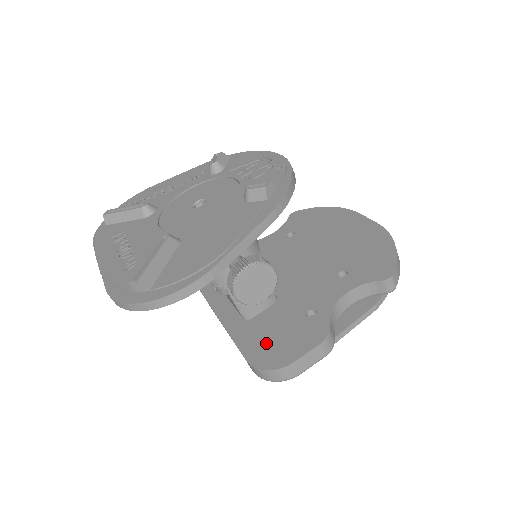
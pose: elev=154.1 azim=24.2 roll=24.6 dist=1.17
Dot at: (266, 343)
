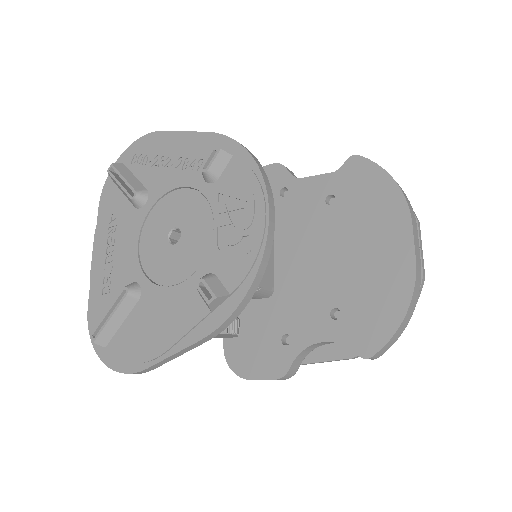
Dot at: (242, 341)
